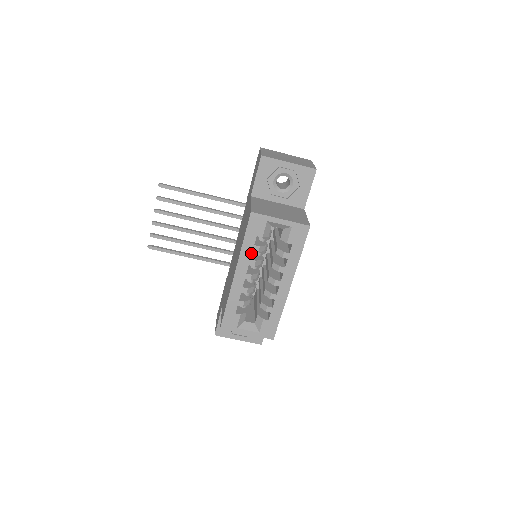
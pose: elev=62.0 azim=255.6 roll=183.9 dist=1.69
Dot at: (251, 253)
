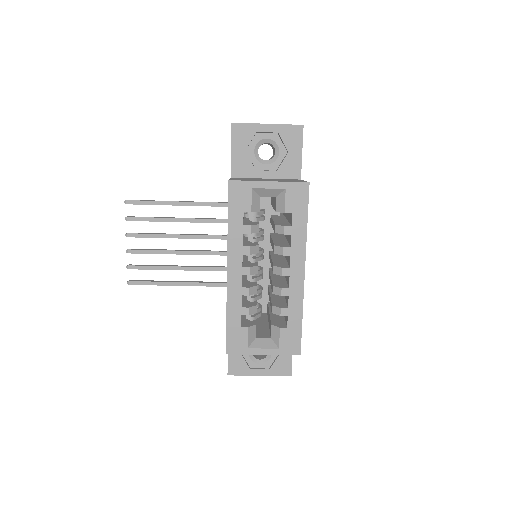
Dot at: (242, 237)
